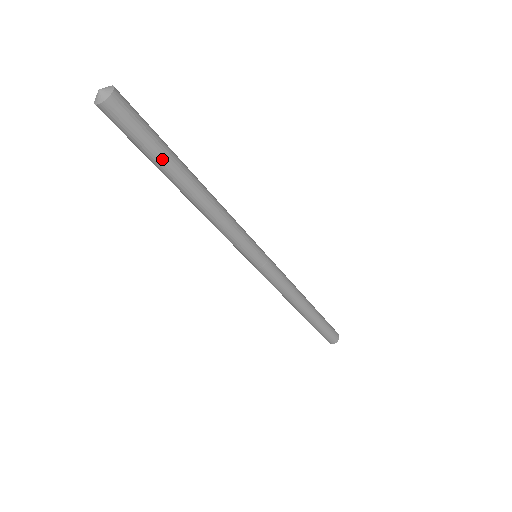
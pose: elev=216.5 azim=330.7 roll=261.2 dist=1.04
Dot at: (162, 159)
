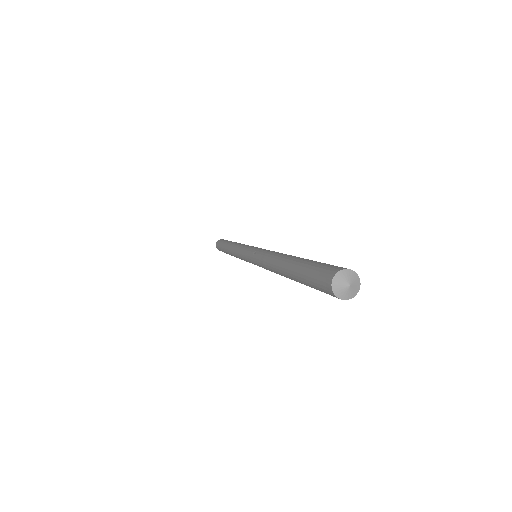
Dot at: occluded
